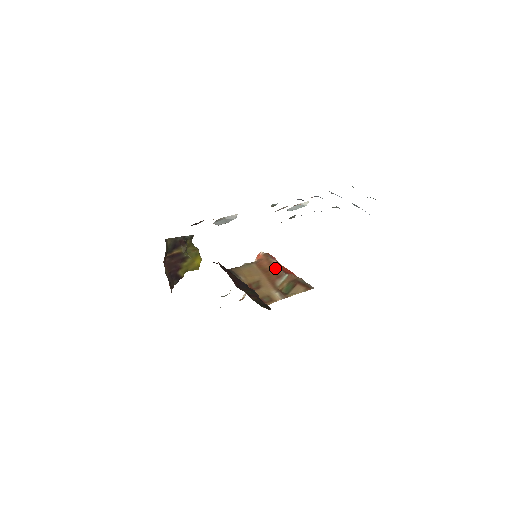
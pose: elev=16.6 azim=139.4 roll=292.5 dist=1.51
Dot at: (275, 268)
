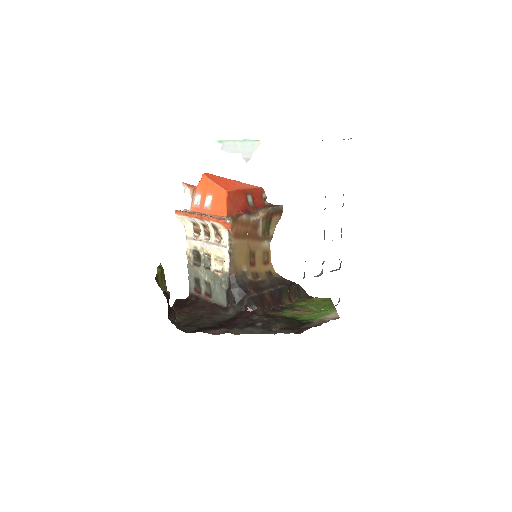
Dot at: (249, 223)
